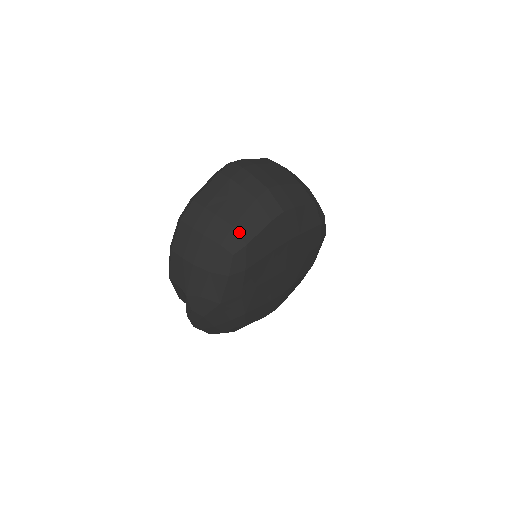
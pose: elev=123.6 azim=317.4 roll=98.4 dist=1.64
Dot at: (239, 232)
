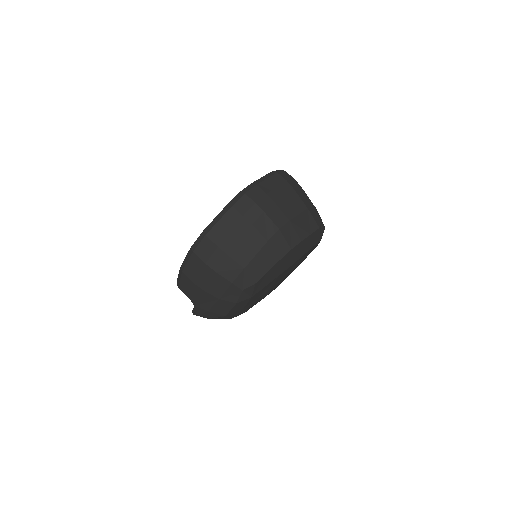
Dot at: (250, 273)
